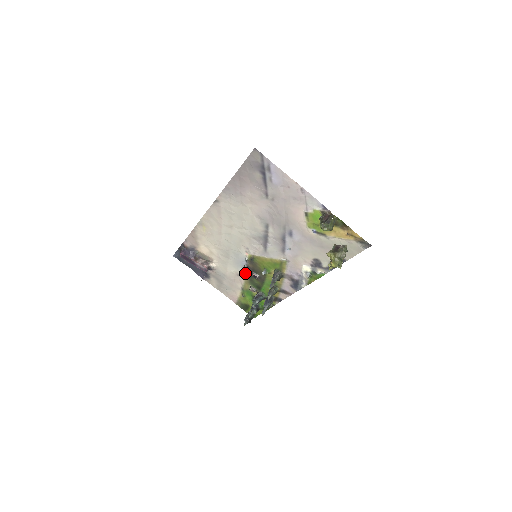
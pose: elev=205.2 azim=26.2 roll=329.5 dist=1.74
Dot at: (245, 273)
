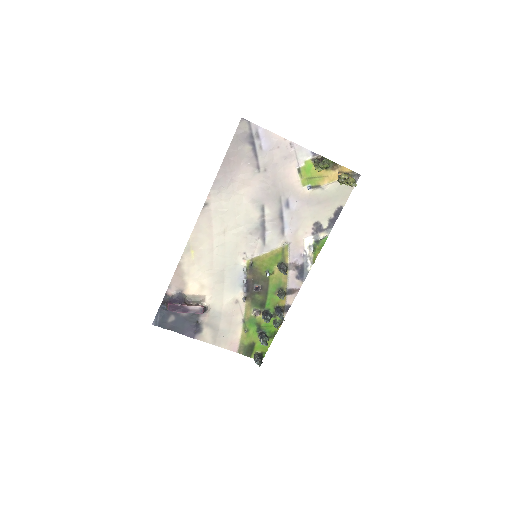
Dot at: (245, 293)
